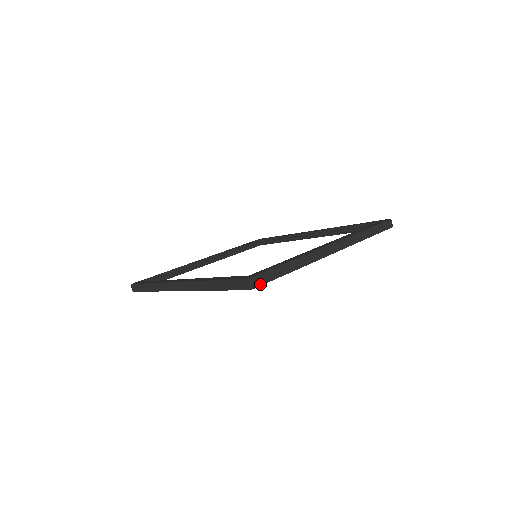
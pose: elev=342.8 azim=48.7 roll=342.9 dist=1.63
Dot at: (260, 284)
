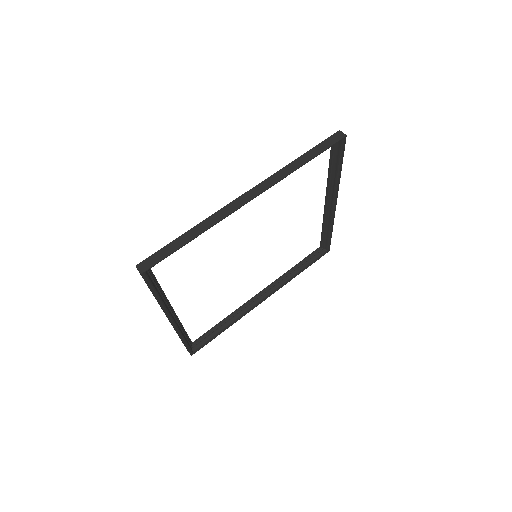
Dot at: (344, 143)
